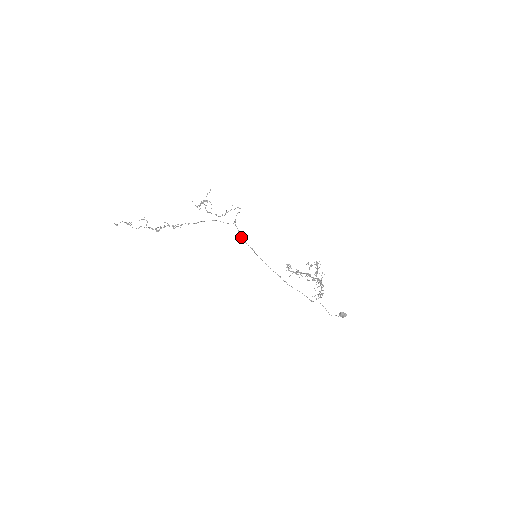
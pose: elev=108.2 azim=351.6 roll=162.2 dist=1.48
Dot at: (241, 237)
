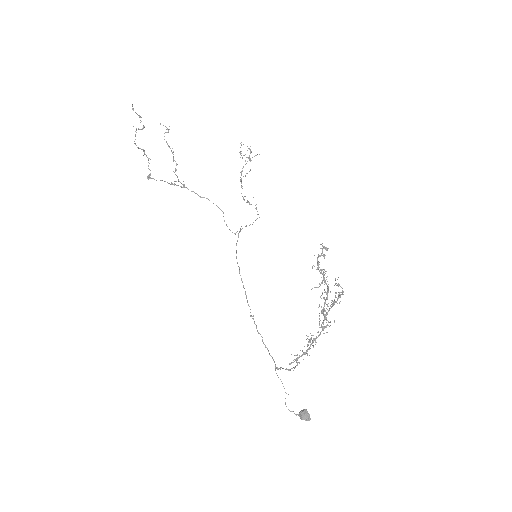
Dot at: occluded
